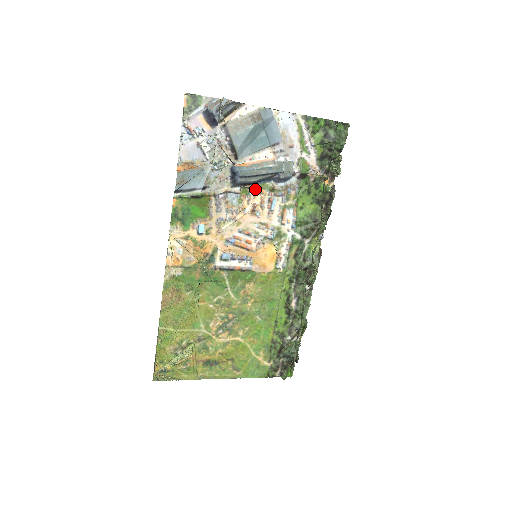
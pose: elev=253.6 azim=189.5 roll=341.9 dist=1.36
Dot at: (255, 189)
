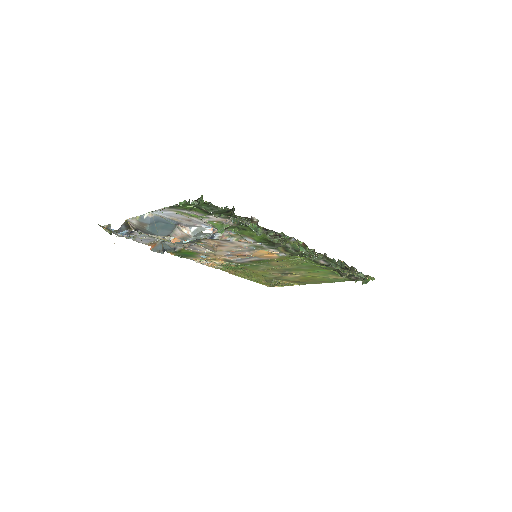
Dot at: (204, 239)
